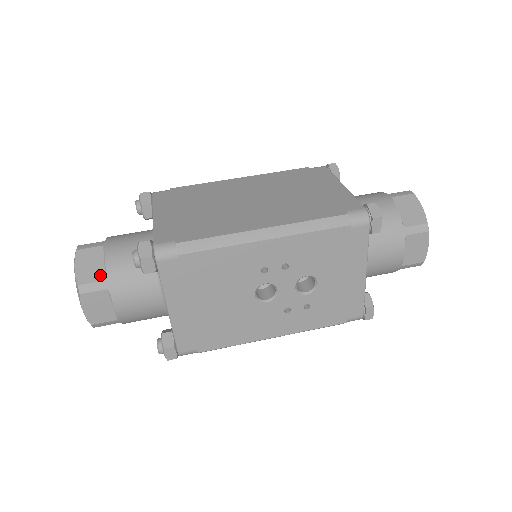
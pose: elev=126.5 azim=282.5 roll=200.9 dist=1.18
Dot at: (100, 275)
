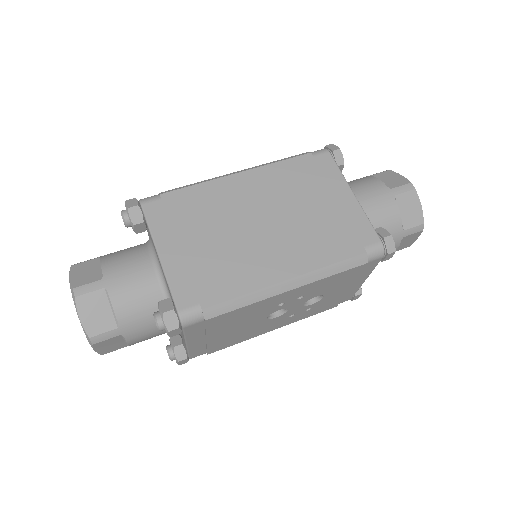
Dot at: (110, 323)
